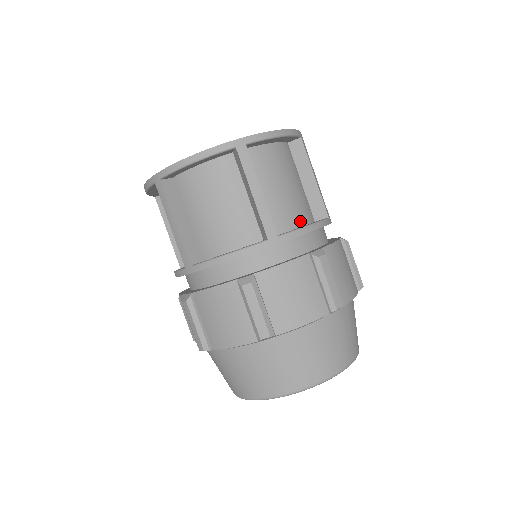
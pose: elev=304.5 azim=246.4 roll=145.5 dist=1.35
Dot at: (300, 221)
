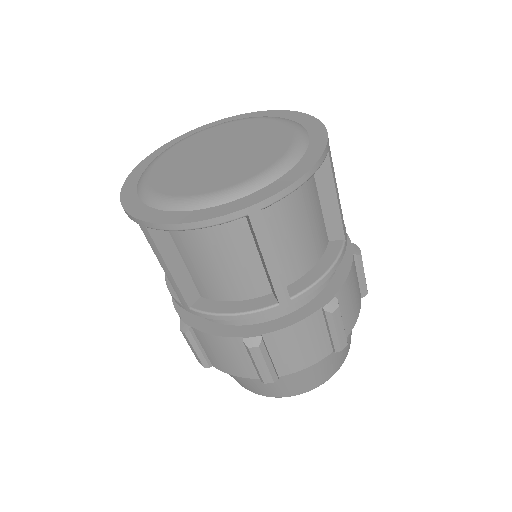
Dot at: (314, 259)
